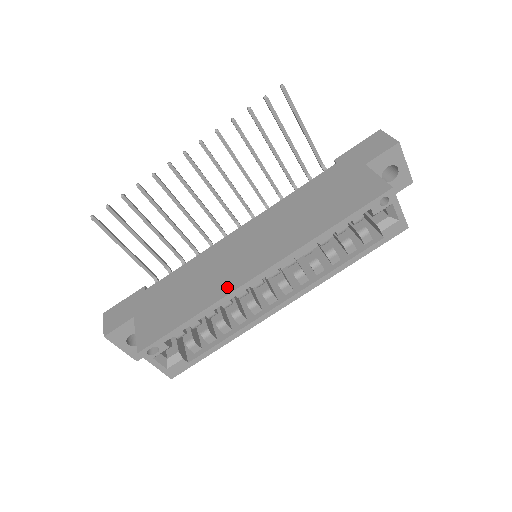
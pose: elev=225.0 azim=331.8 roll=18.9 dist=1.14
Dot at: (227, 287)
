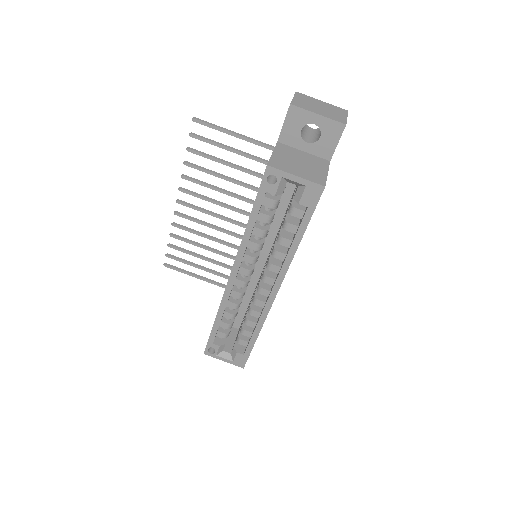
Dot at: occluded
